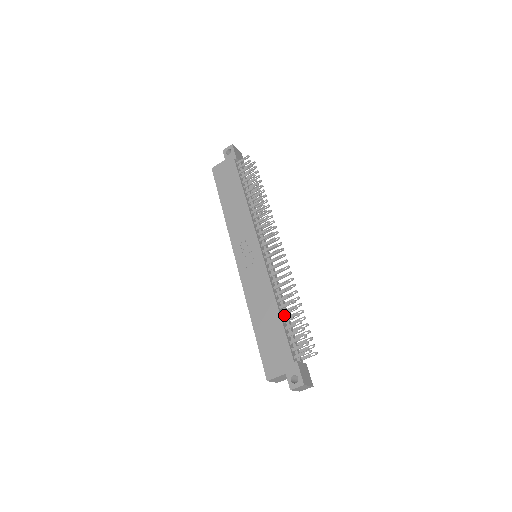
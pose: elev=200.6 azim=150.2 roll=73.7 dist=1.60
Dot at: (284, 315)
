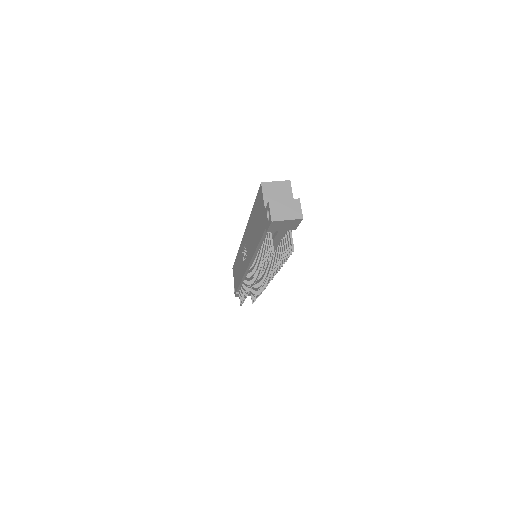
Dot at: occluded
